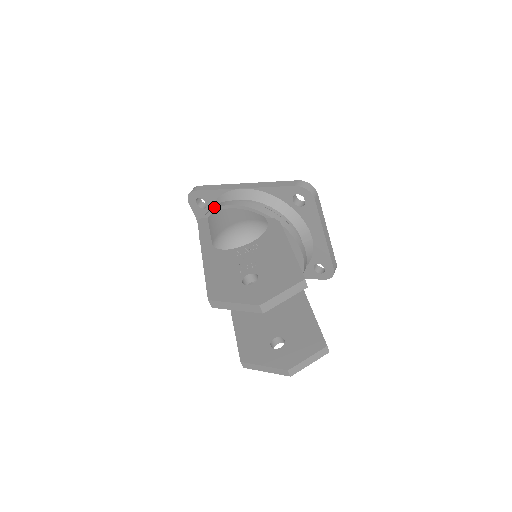
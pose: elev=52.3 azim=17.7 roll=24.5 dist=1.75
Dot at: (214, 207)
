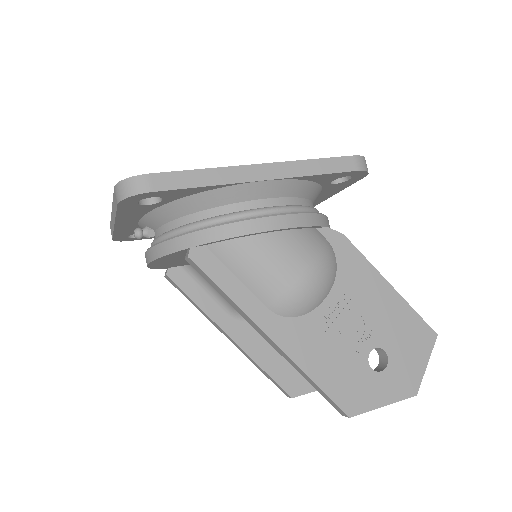
Dot at: (232, 233)
